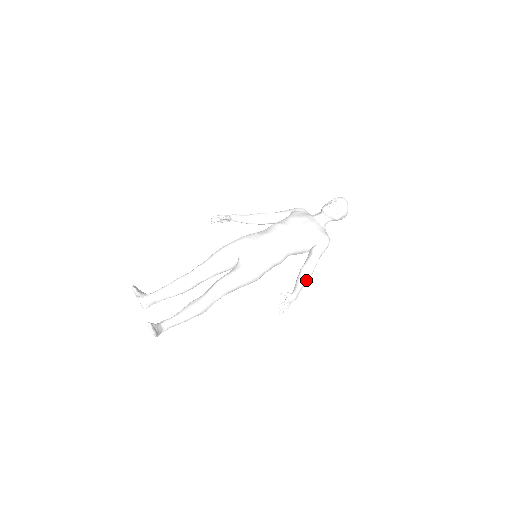
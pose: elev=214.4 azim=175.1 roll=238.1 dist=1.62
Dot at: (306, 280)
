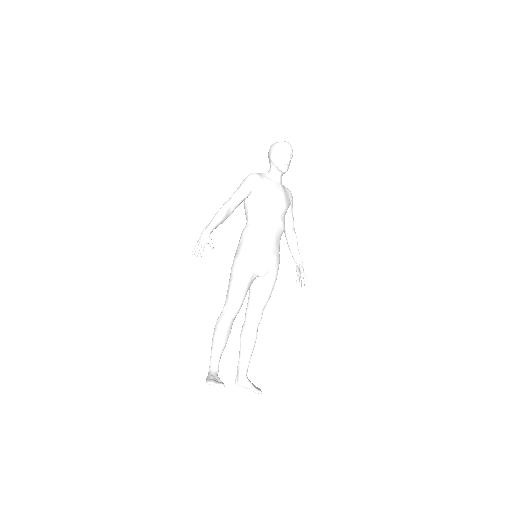
Dot at: (297, 244)
